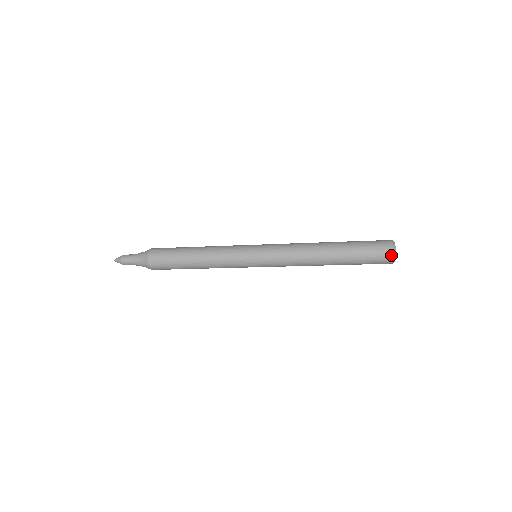
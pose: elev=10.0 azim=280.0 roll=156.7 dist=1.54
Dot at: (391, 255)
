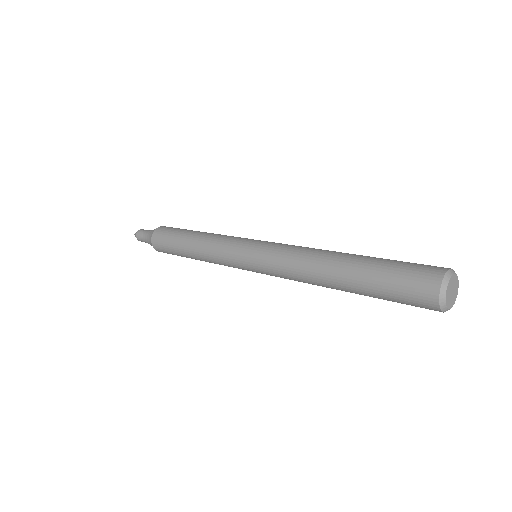
Dot at: occluded
